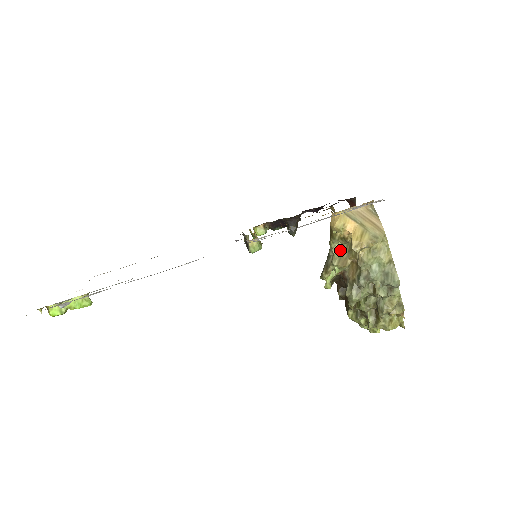
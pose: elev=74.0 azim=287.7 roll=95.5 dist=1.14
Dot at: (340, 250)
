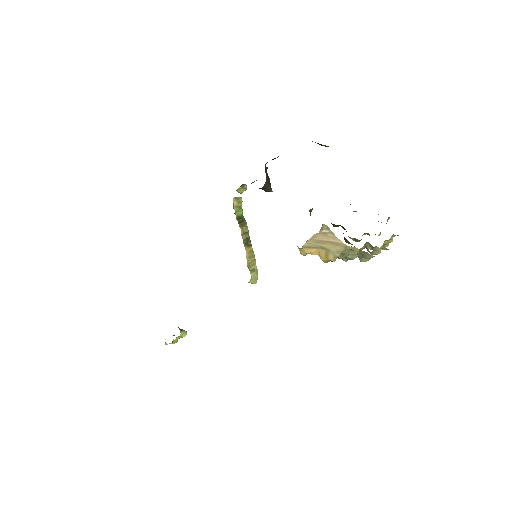
Dot at: occluded
